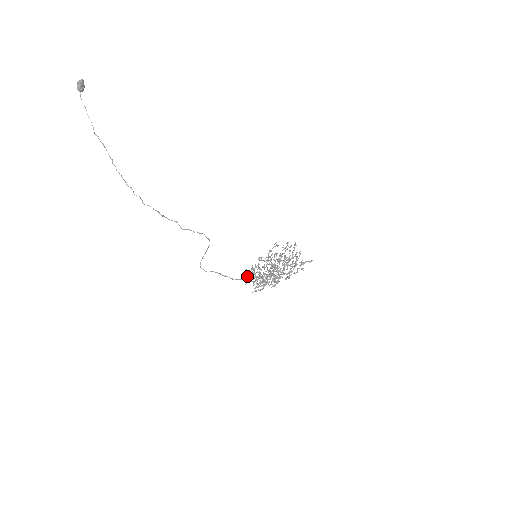
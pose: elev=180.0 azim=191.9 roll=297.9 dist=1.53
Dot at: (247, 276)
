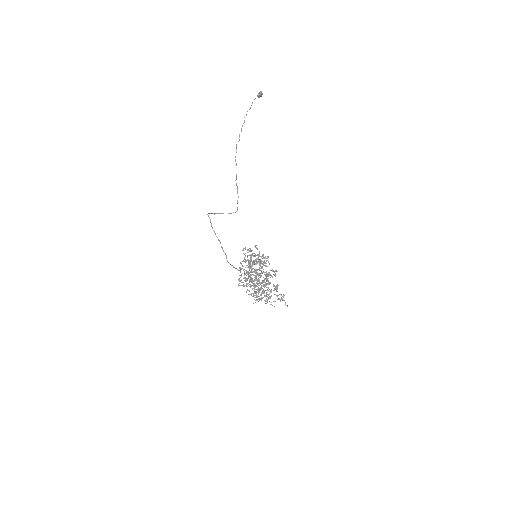
Dot at: (251, 250)
